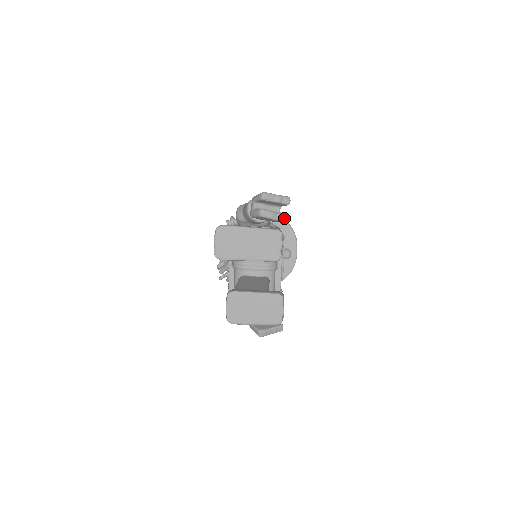
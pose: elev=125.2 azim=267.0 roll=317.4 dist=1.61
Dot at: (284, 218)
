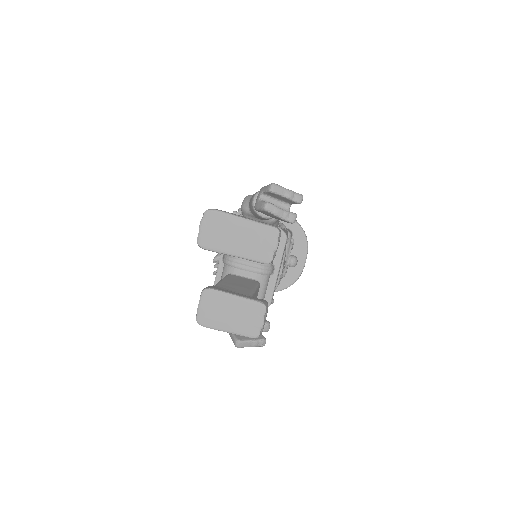
Dot at: (291, 218)
